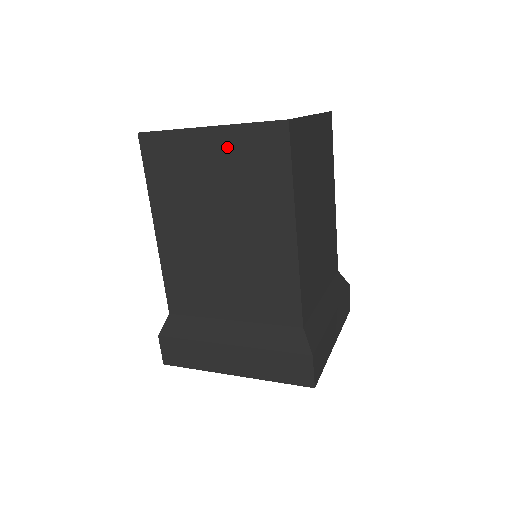
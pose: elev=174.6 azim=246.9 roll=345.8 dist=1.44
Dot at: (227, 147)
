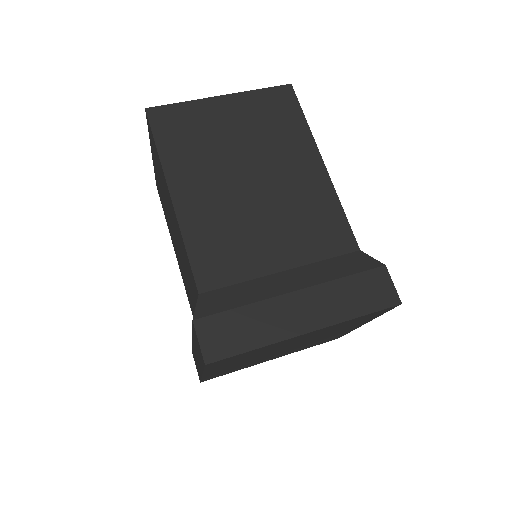
Dot at: (154, 158)
